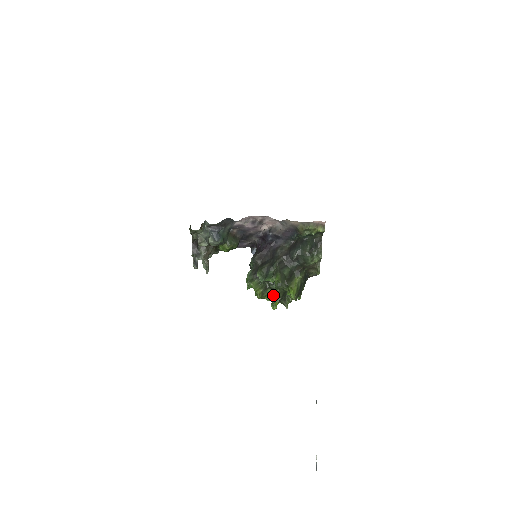
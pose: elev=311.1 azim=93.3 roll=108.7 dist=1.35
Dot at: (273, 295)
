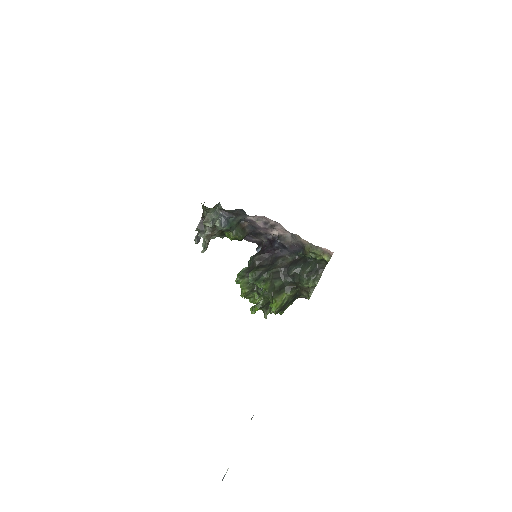
Dot at: occluded
